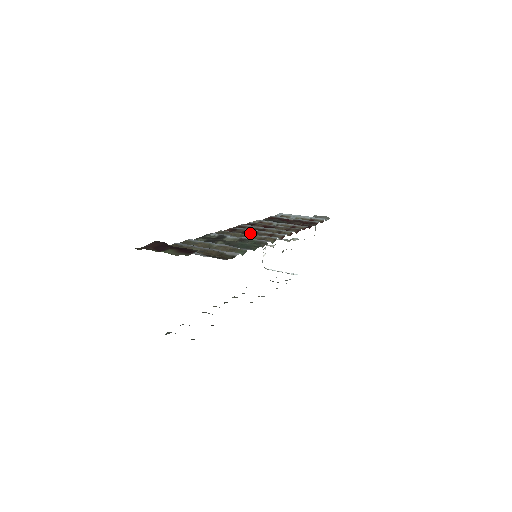
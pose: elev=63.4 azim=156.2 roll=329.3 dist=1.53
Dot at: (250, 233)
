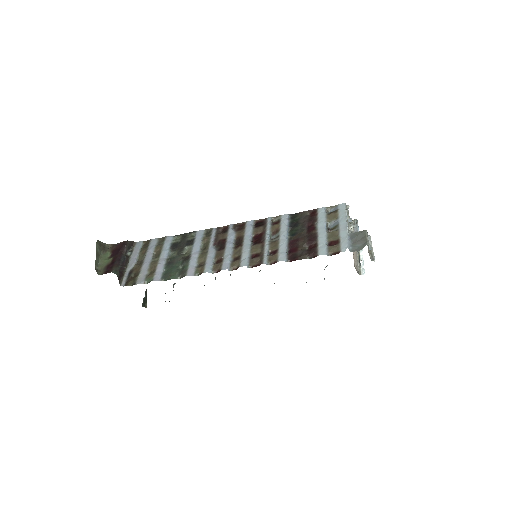
Dot at: (221, 245)
